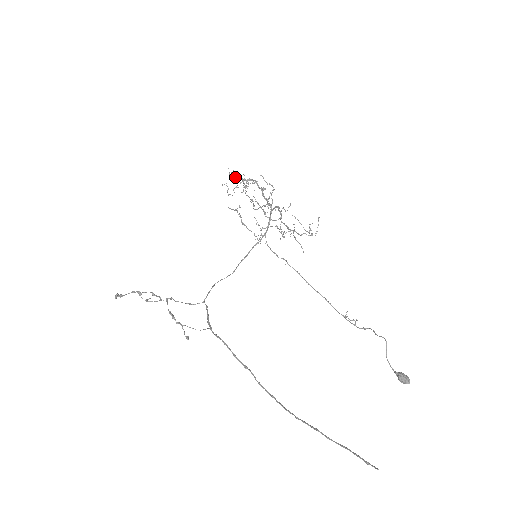
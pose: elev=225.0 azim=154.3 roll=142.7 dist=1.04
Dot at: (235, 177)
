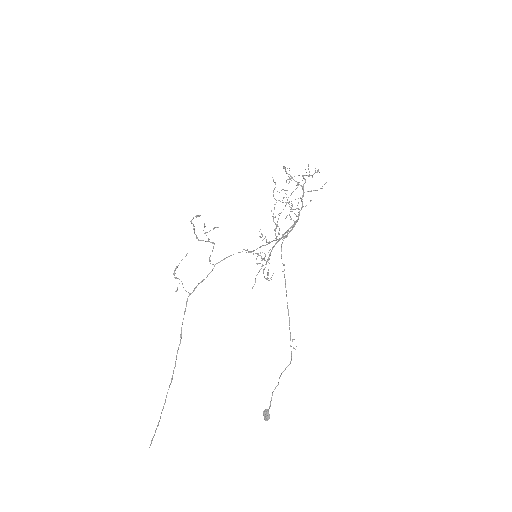
Dot at: (273, 180)
